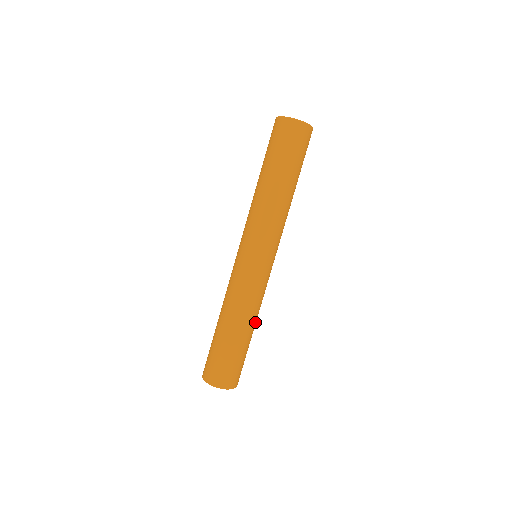
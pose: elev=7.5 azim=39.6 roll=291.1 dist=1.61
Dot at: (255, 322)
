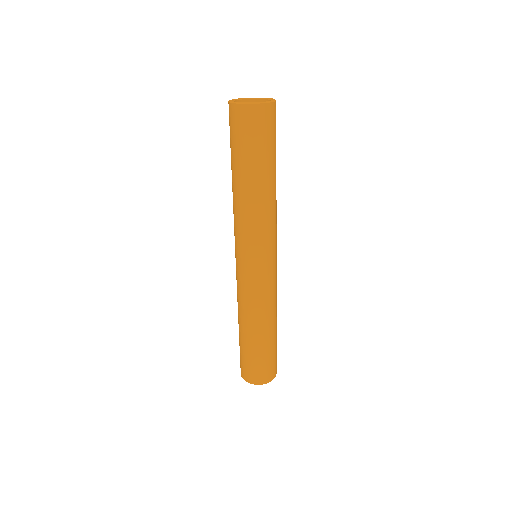
Dot at: (265, 325)
